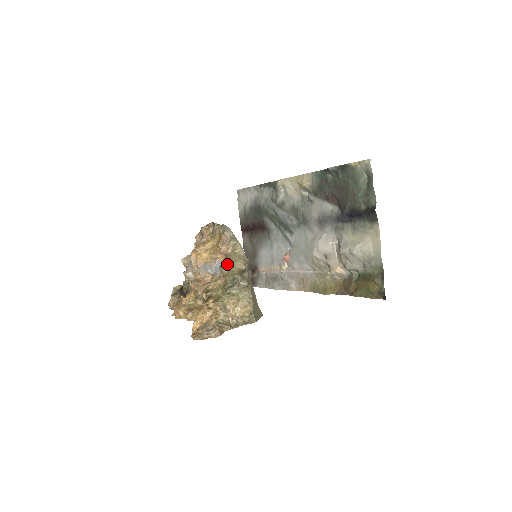
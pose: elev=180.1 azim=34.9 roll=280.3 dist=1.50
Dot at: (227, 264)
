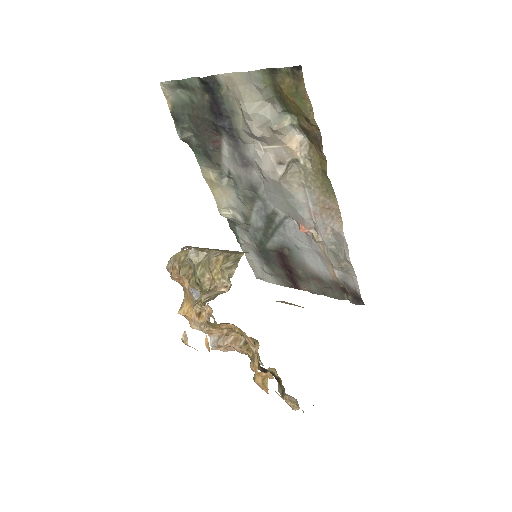
Dot at: (187, 275)
